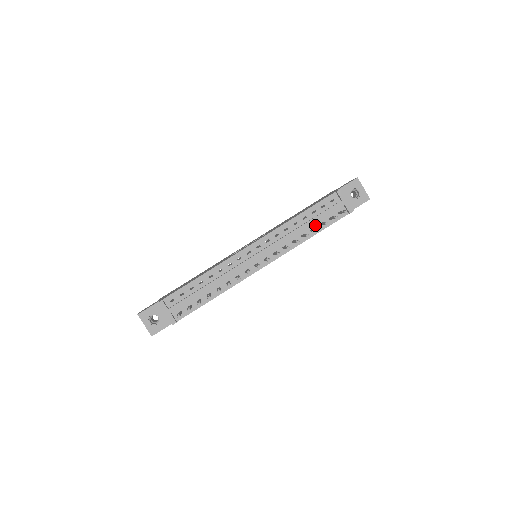
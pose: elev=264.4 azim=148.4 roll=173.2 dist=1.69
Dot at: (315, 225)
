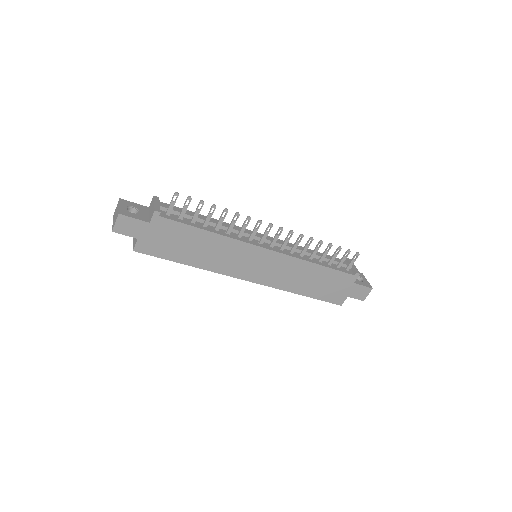
Dot at: (323, 262)
